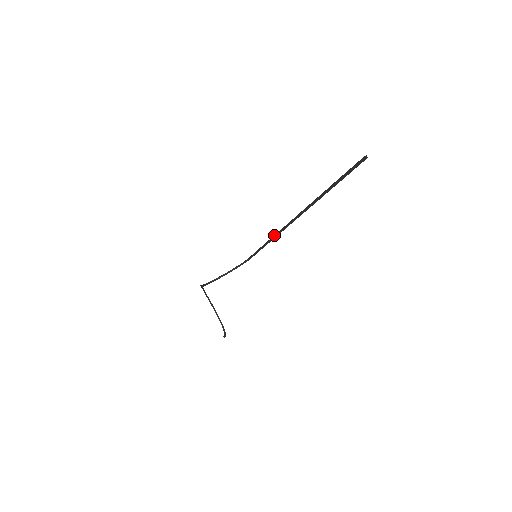
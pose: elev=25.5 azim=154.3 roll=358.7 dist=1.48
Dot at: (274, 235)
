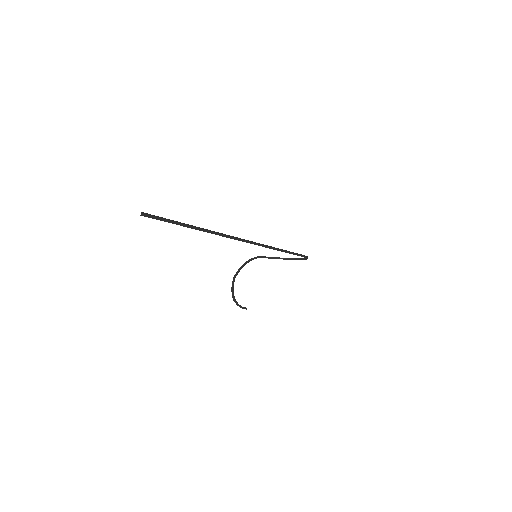
Dot at: (270, 246)
